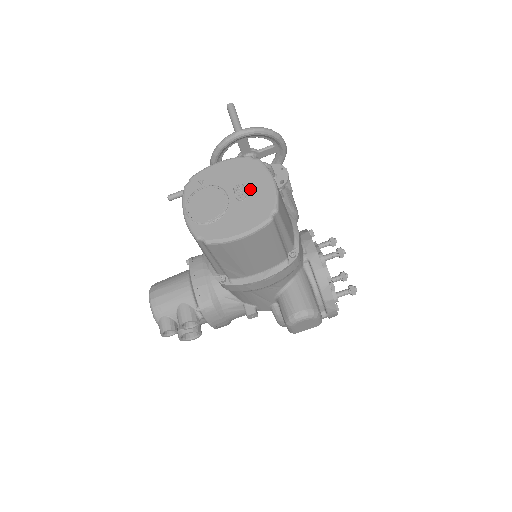
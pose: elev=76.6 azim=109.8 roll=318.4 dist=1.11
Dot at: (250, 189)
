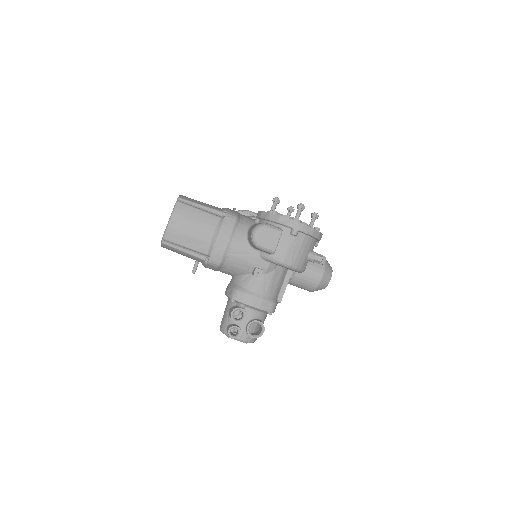
Dot at: occluded
